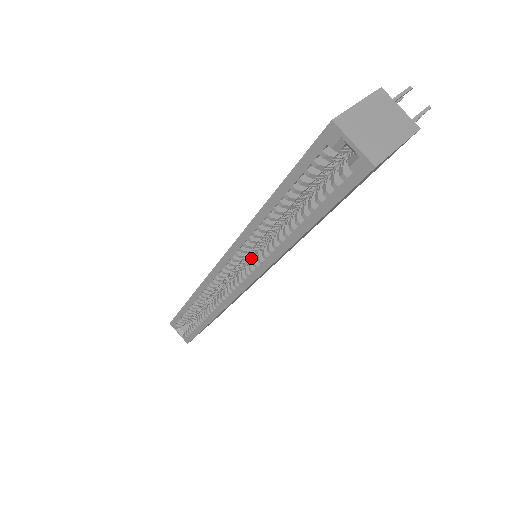
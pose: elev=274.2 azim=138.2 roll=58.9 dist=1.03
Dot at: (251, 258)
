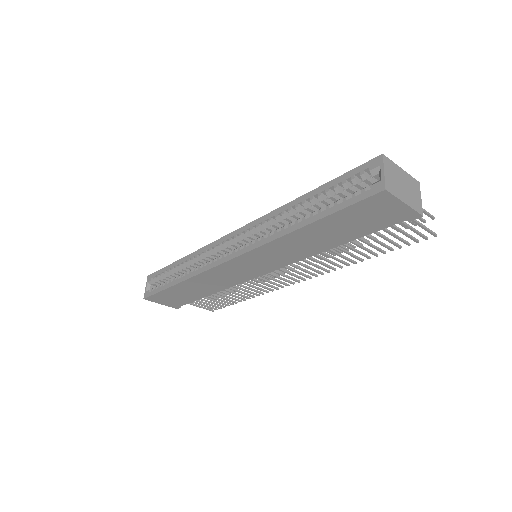
Dot at: occluded
